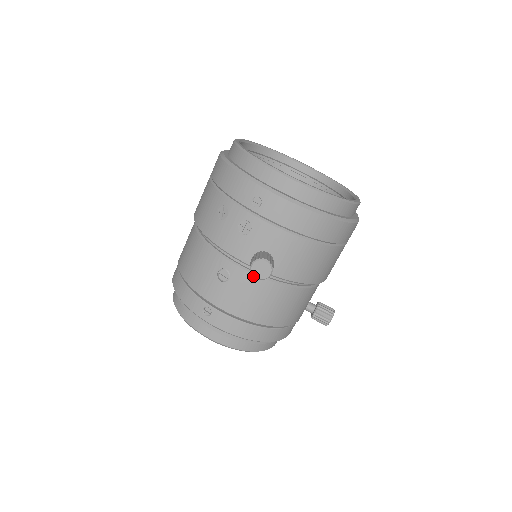
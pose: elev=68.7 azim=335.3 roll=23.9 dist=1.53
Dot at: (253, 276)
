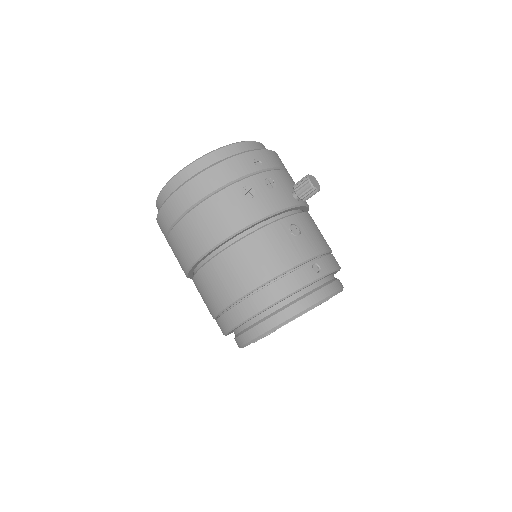
Dot at: (317, 189)
